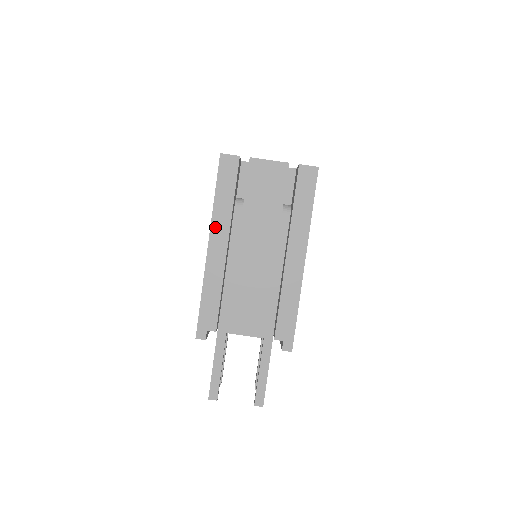
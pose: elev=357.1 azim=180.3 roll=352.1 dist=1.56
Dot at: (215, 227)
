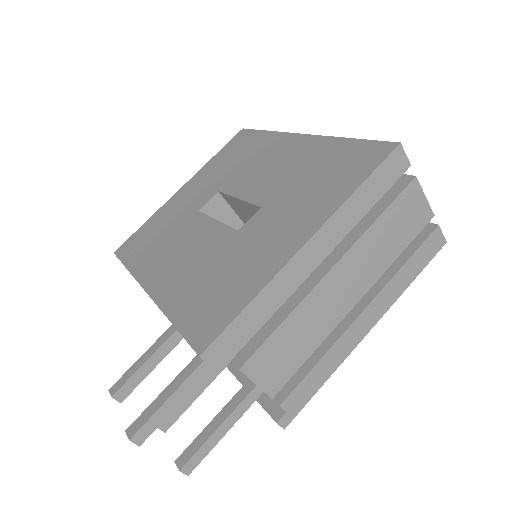
Dot at: (331, 225)
